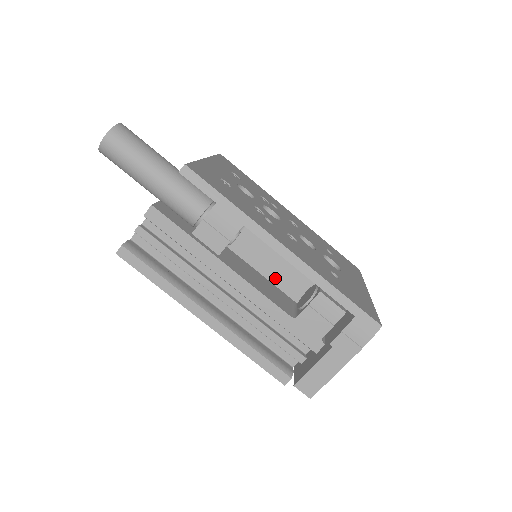
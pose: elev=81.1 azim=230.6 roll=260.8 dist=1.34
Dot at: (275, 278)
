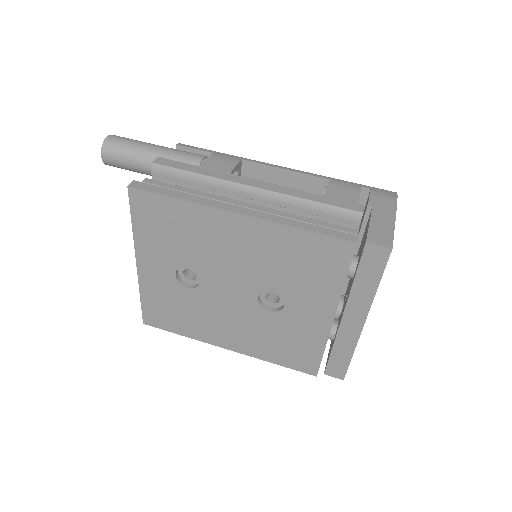
Dot at: occluded
